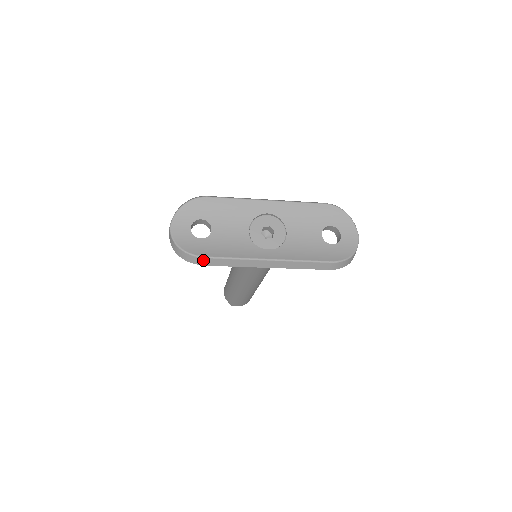
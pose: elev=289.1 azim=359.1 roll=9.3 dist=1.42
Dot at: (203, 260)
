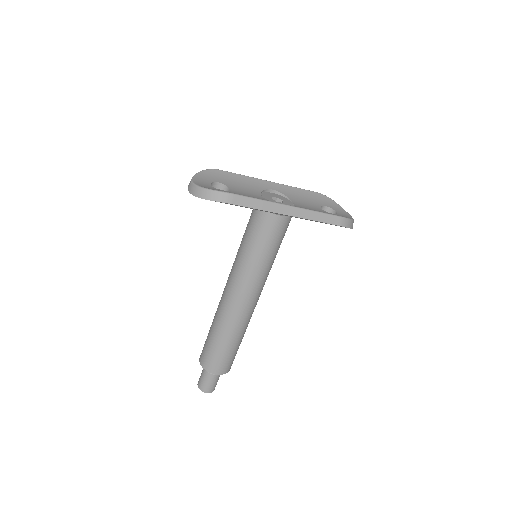
Dot at: (231, 197)
